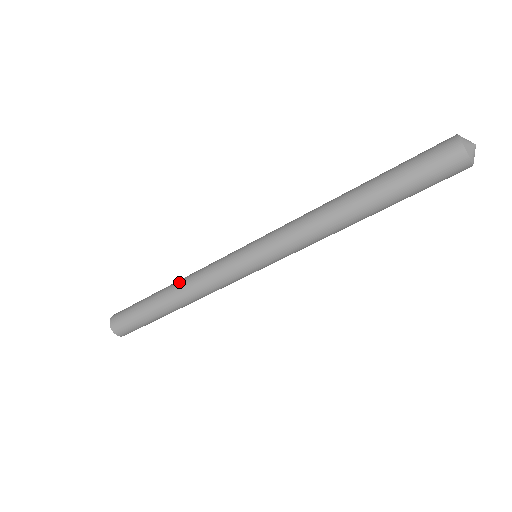
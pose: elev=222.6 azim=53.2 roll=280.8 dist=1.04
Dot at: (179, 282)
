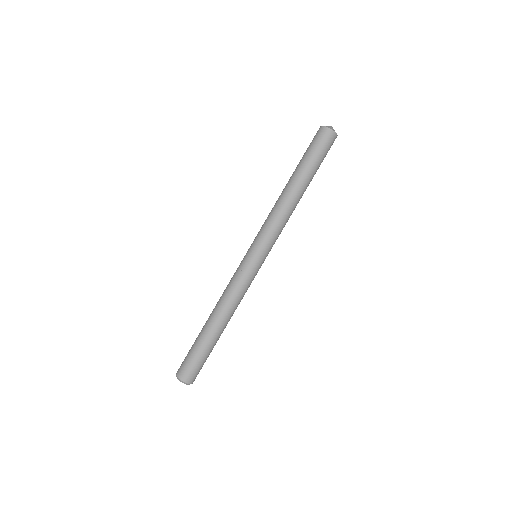
Dot at: (215, 307)
